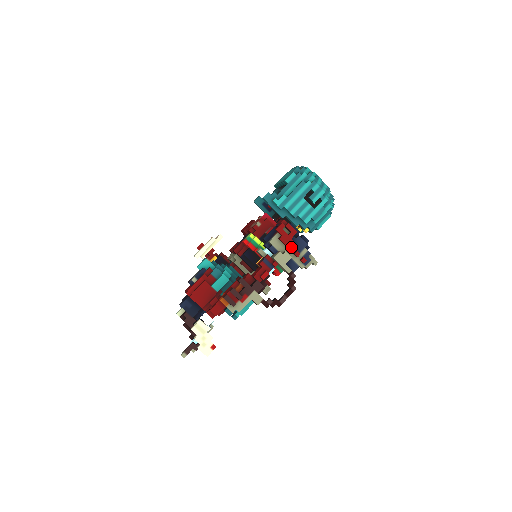
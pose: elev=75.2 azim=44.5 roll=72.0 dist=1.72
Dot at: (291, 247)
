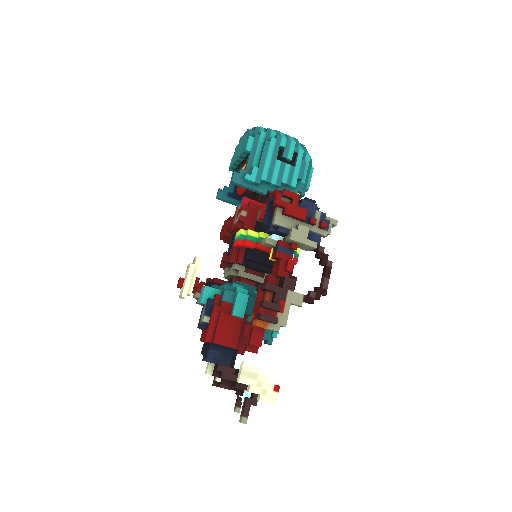
Dot at: (302, 216)
